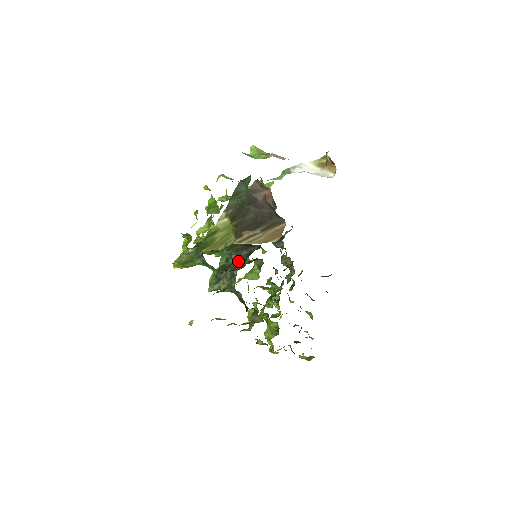
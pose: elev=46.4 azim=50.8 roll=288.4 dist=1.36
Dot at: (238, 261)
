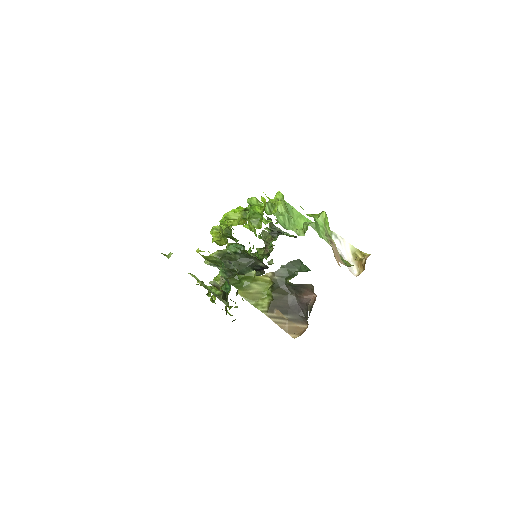
Dot at: (243, 261)
